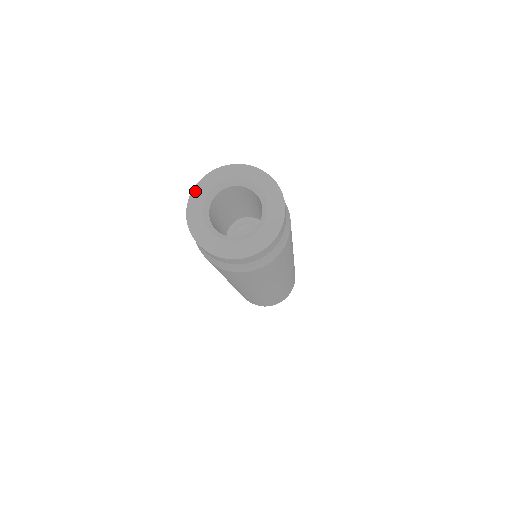
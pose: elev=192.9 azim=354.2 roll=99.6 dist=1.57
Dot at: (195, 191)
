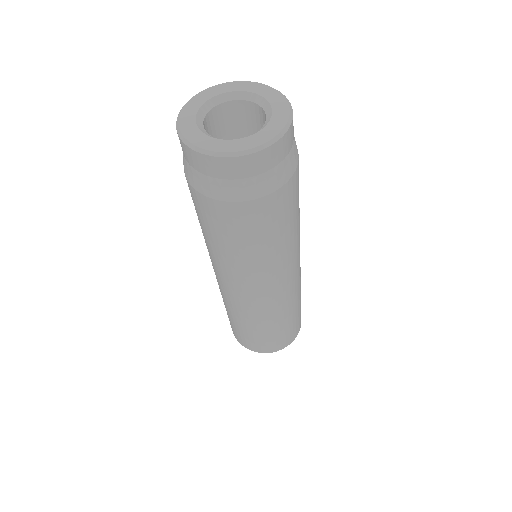
Dot at: (181, 113)
